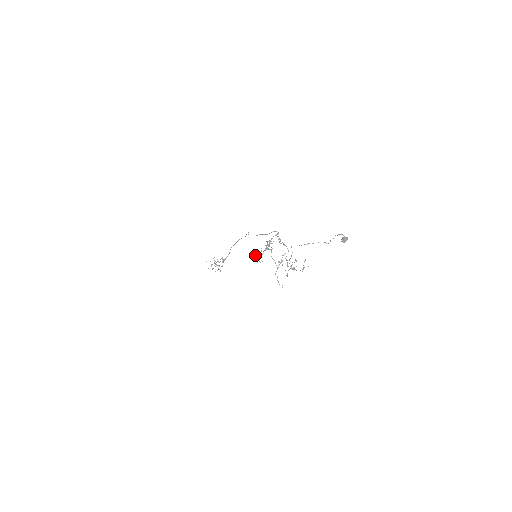
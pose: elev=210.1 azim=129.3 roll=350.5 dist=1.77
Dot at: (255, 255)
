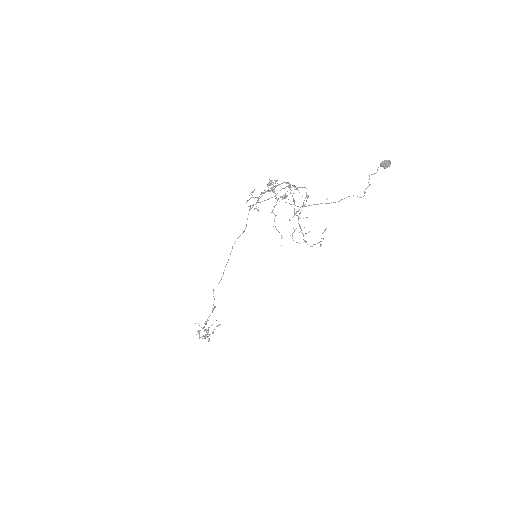
Dot at: (249, 195)
